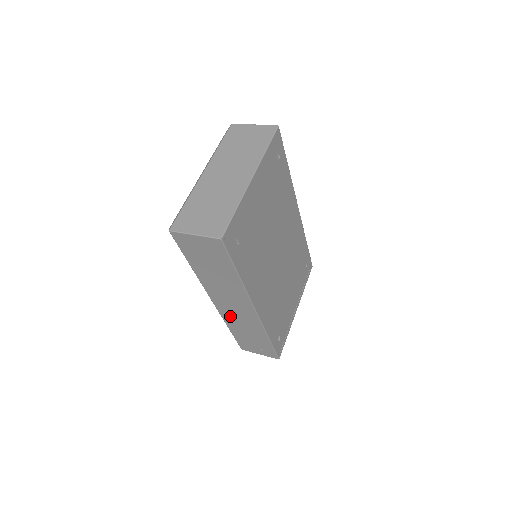
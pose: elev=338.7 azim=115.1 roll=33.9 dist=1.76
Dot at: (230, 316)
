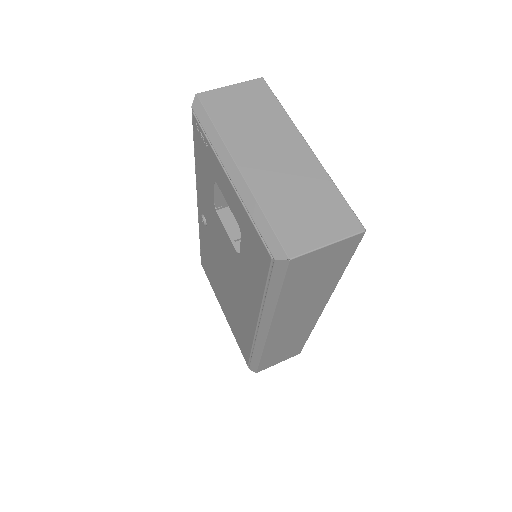
Dot at: (278, 338)
